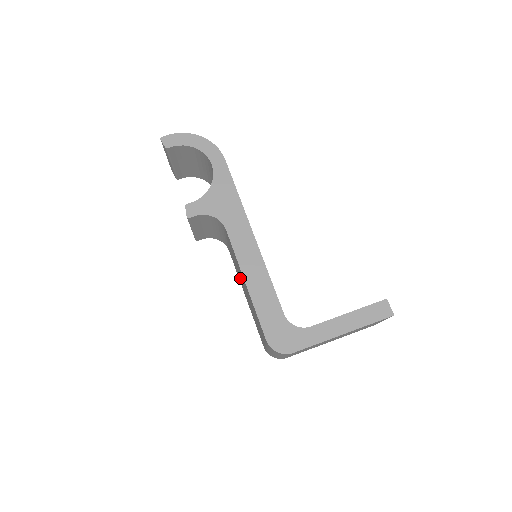
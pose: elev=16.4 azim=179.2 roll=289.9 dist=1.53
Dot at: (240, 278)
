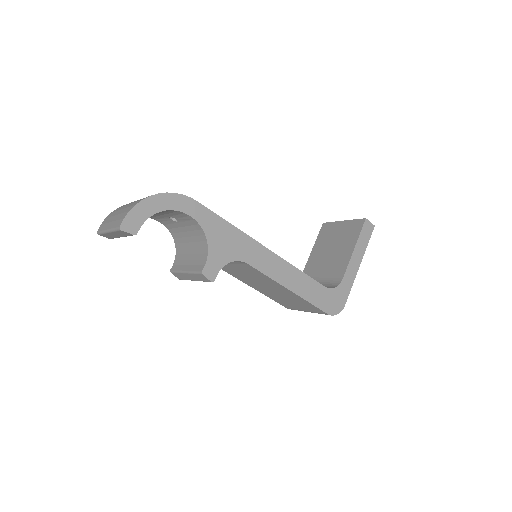
Dot at: (252, 281)
